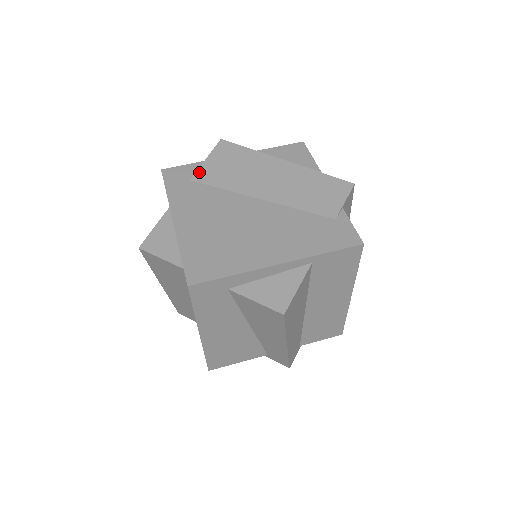
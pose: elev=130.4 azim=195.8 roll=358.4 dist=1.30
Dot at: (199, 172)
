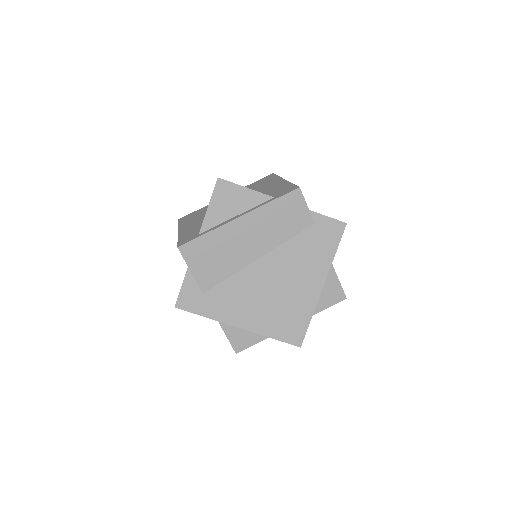
Dot at: (200, 283)
